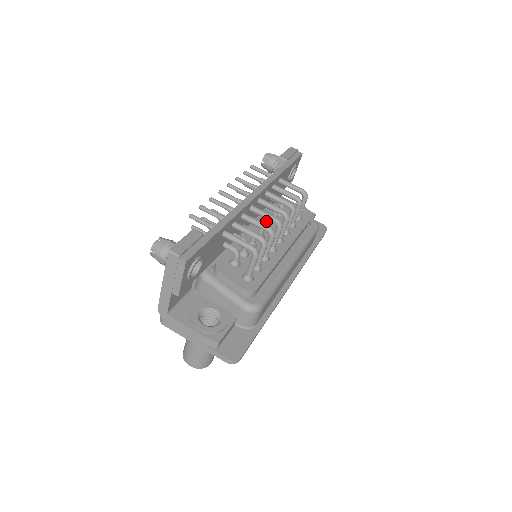
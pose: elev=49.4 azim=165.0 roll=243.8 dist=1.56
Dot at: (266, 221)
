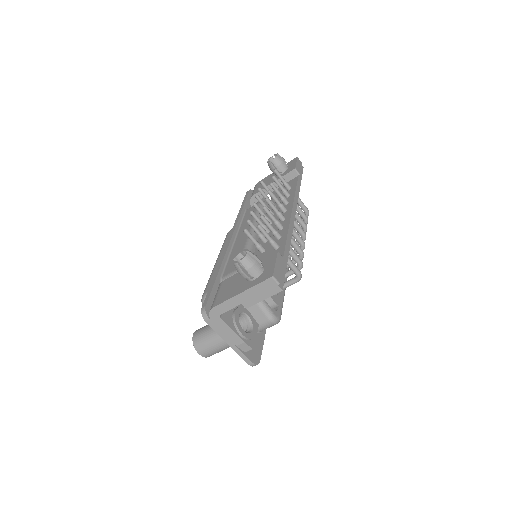
Dot at: occluded
